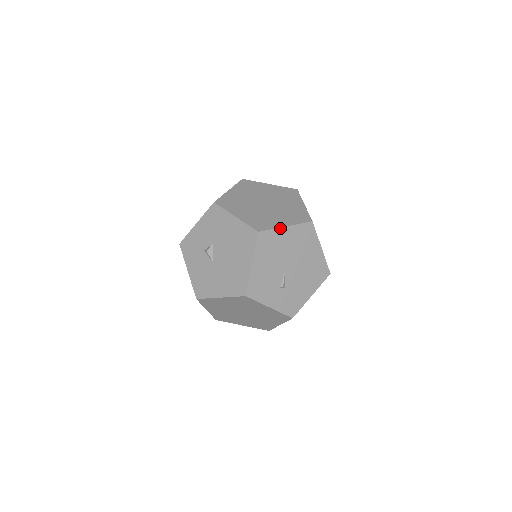
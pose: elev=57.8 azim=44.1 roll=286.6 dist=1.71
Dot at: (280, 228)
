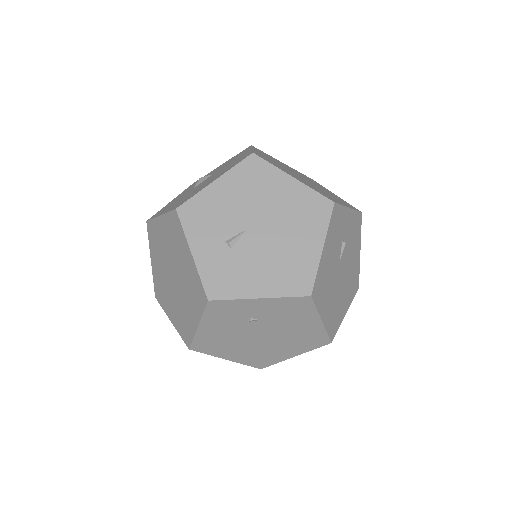
Dot at: (284, 172)
